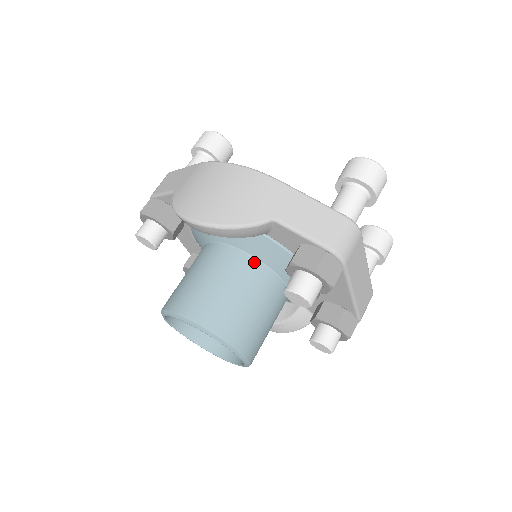
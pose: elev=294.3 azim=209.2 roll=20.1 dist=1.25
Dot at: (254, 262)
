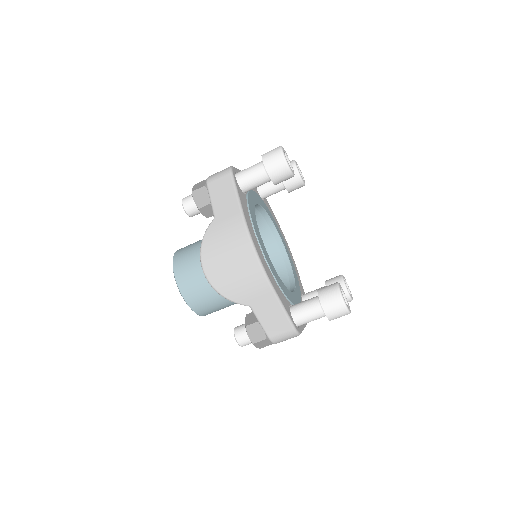
Dot at: occluded
